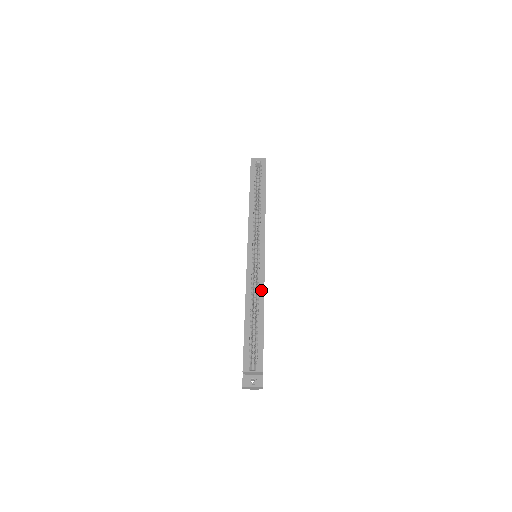
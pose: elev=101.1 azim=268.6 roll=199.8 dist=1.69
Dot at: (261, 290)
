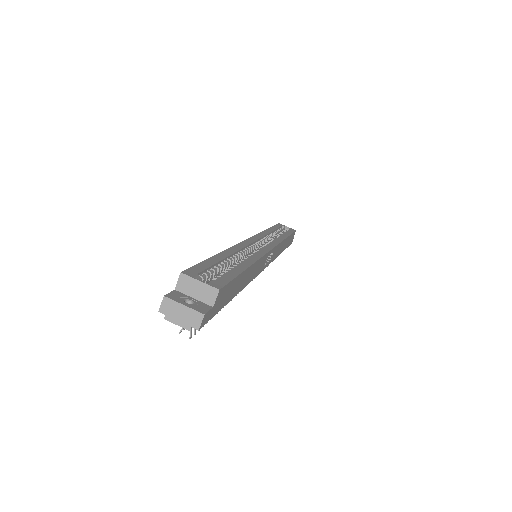
Dot at: (255, 256)
